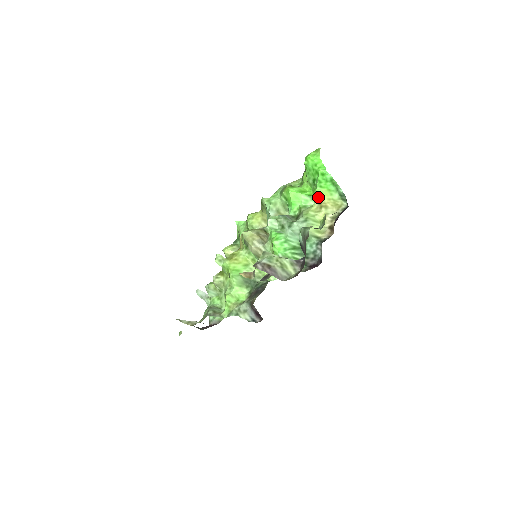
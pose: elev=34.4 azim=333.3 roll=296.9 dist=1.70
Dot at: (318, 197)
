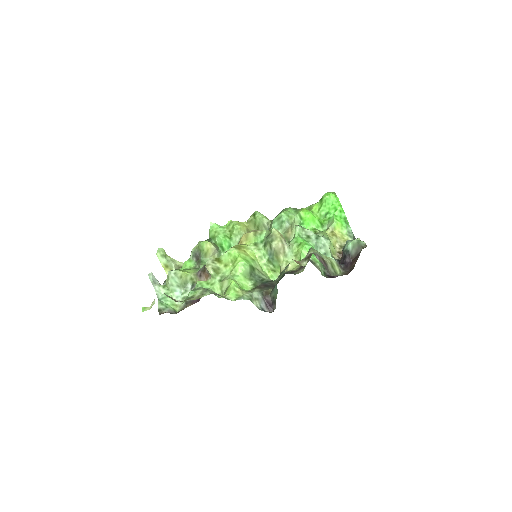
Dot at: (333, 226)
